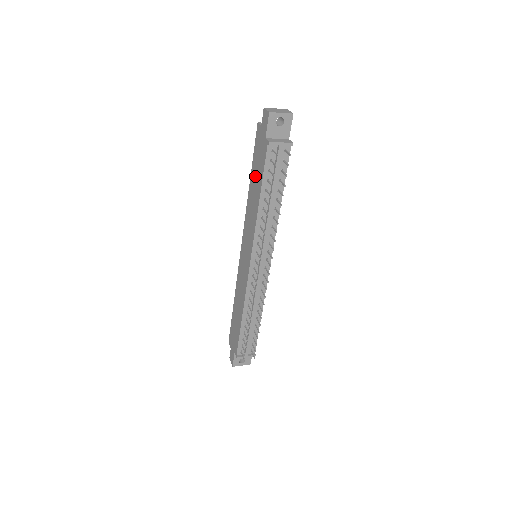
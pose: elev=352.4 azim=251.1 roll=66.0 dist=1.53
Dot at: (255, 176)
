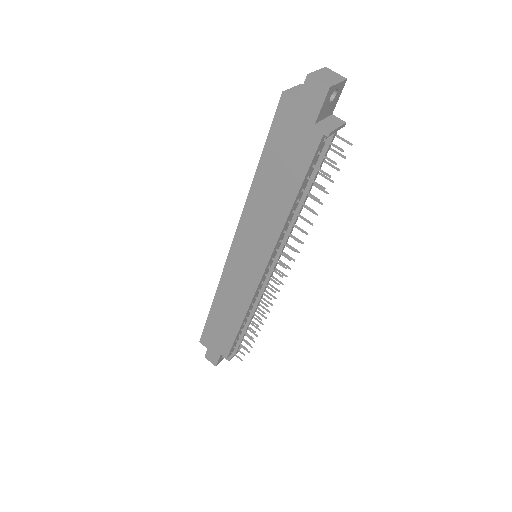
Dot at: (277, 170)
